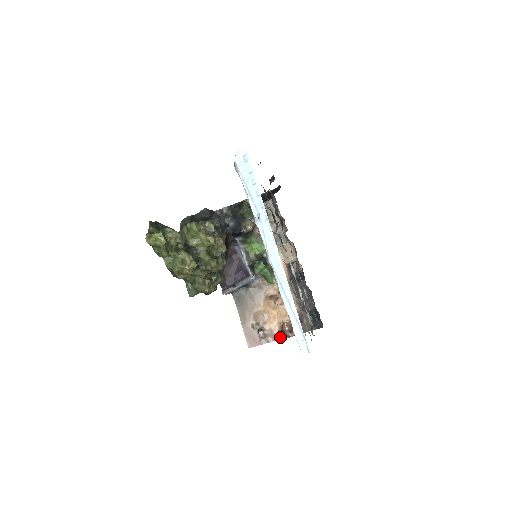
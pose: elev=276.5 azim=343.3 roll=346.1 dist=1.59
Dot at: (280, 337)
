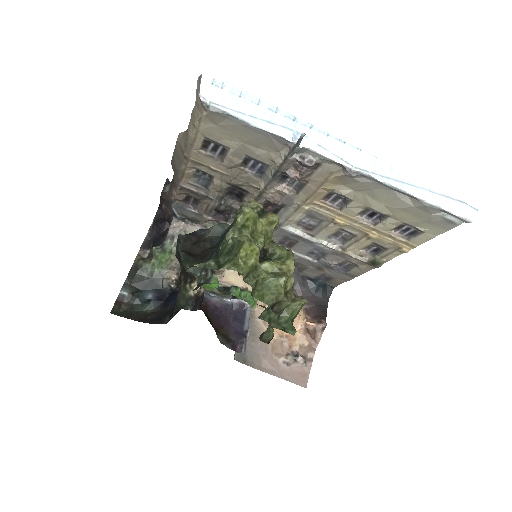
Dot at: (316, 340)
